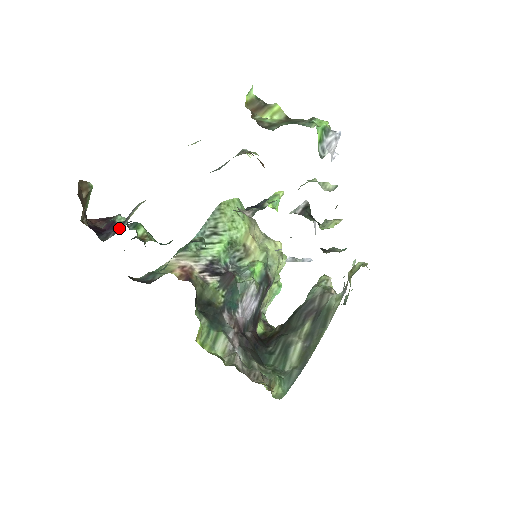
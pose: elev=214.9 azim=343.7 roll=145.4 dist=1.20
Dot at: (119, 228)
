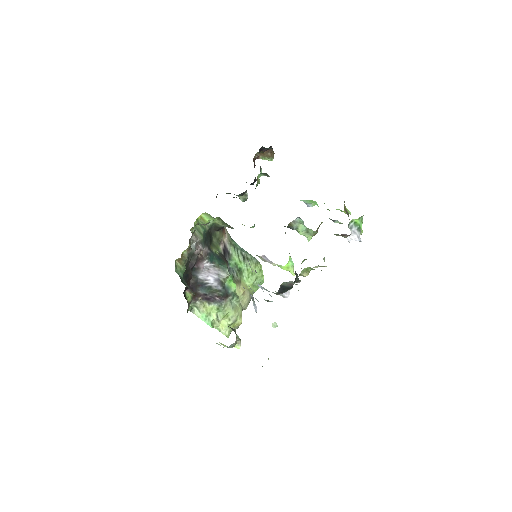
Dot at: occluded
